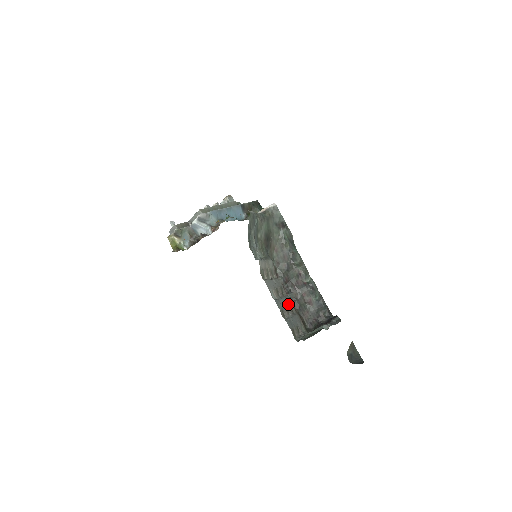
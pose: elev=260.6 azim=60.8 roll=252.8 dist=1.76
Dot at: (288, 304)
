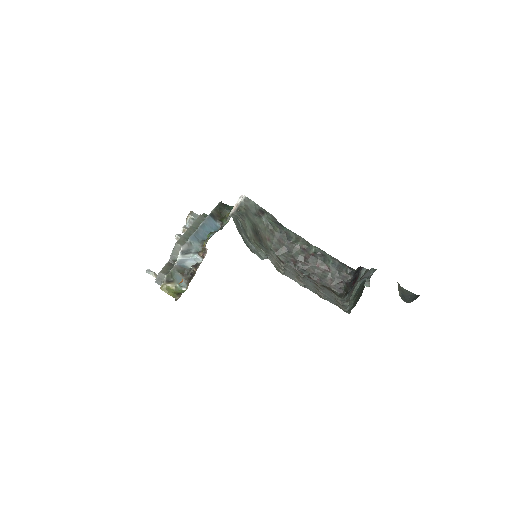
Dot at: (312, 283)
